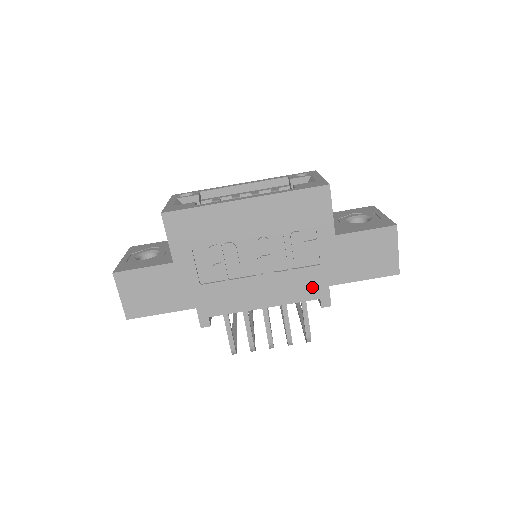
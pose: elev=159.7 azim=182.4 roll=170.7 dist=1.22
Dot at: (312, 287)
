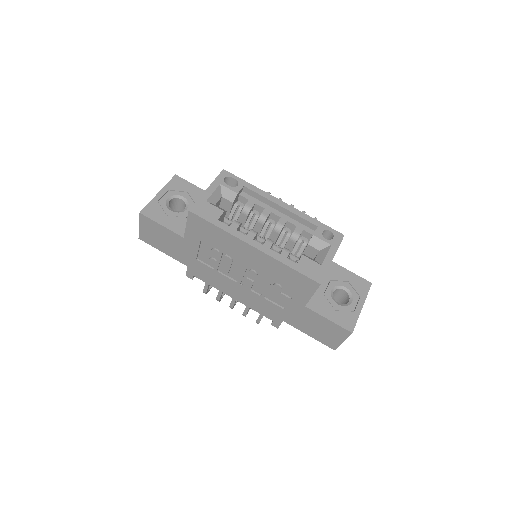
Dot at: (271, 313)
